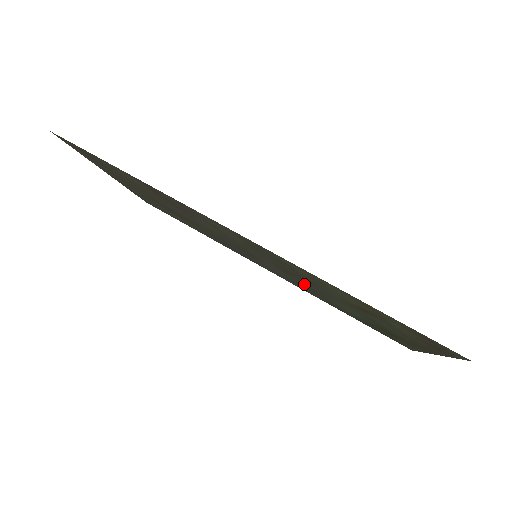
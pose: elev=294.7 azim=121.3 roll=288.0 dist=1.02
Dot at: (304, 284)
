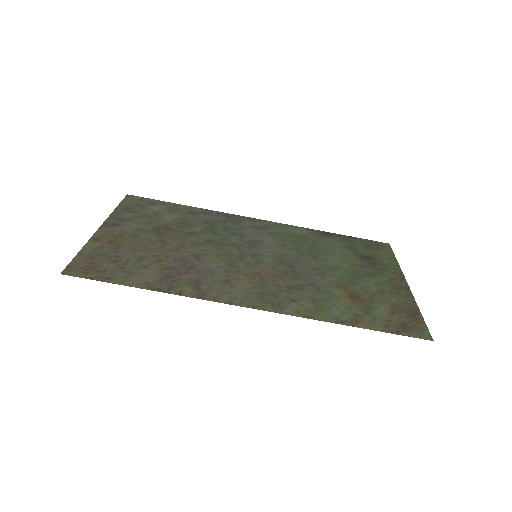
Dot at: (299, 256)
